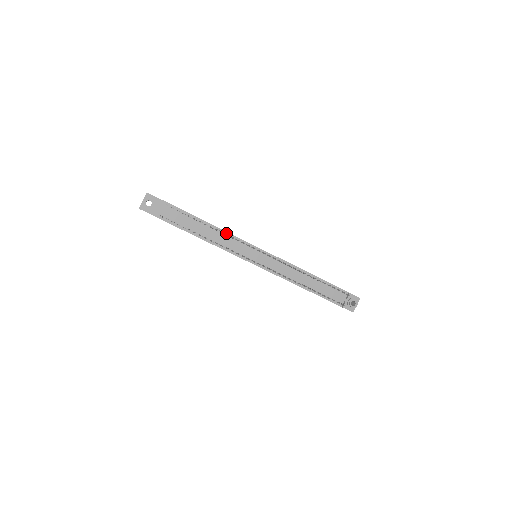
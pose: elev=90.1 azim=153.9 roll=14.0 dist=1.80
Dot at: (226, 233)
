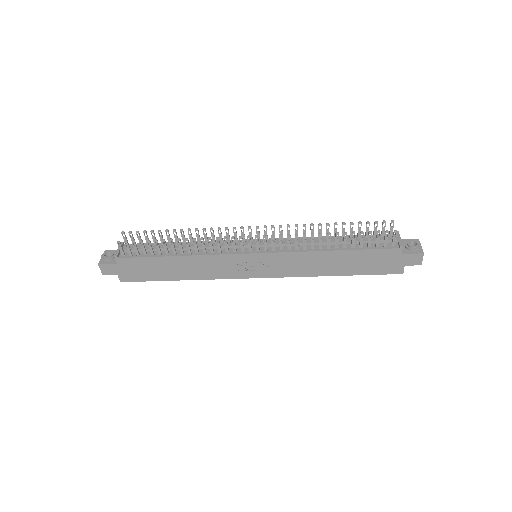
Dot at: (205, 242)
